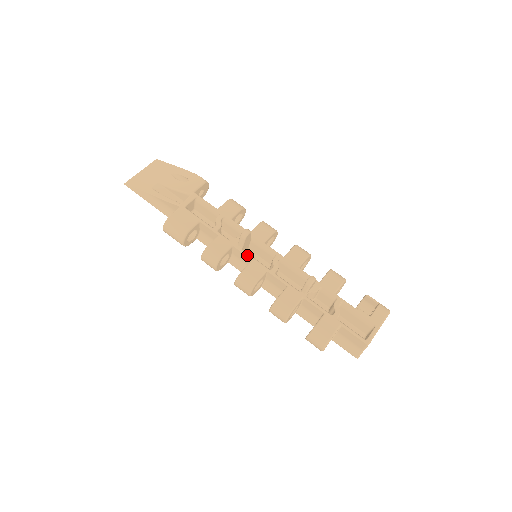
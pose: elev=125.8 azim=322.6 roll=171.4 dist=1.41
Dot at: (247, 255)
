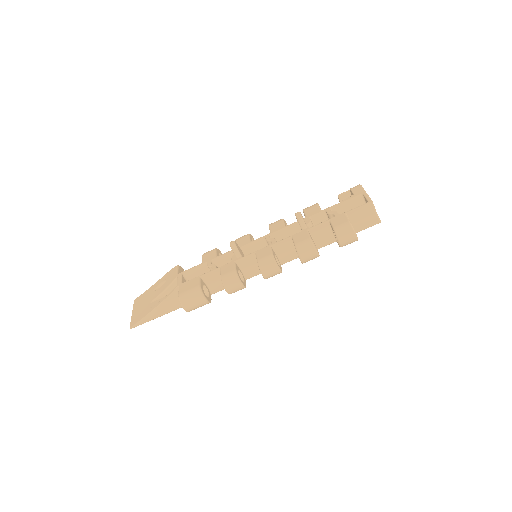
Dot at: (249, 255)
